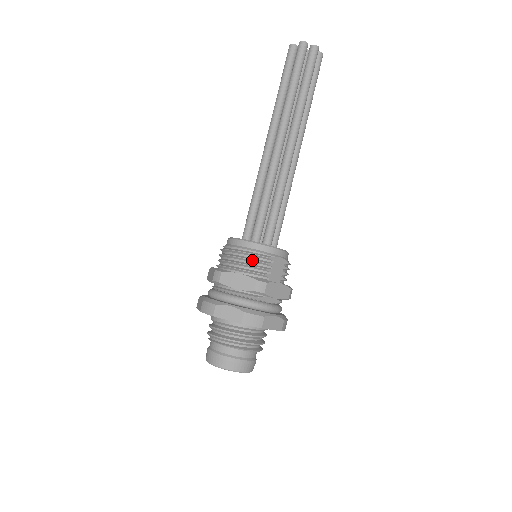
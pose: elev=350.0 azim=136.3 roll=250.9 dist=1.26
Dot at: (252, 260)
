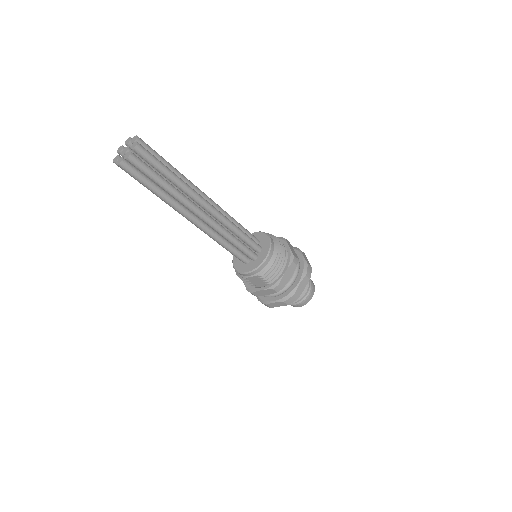
Dot at: occluded
